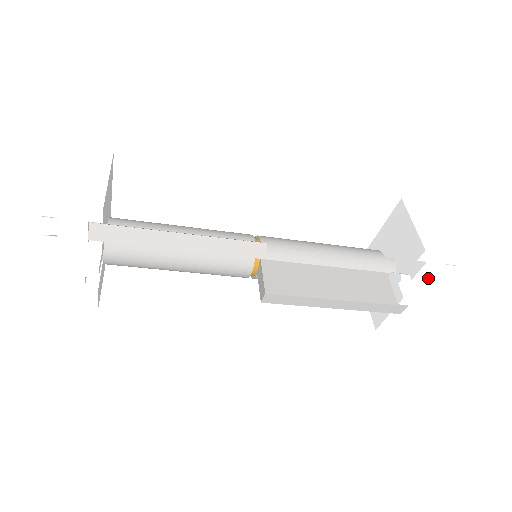
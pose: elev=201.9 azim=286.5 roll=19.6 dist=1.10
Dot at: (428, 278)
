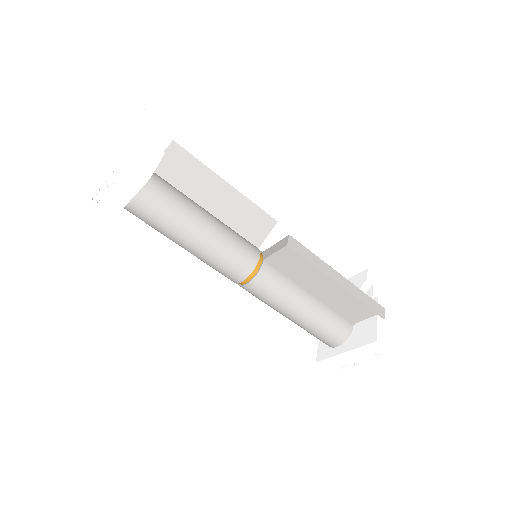
Dot at: occluded
